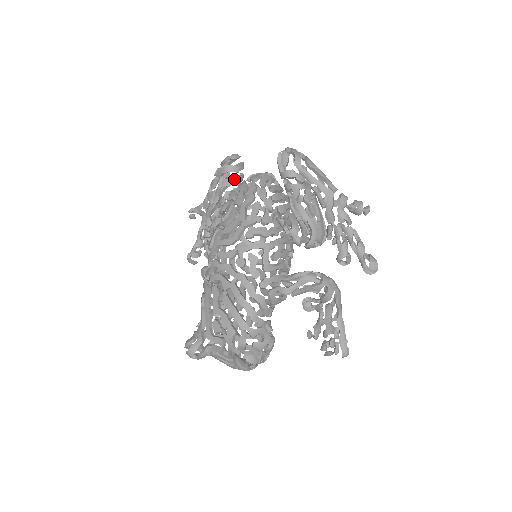
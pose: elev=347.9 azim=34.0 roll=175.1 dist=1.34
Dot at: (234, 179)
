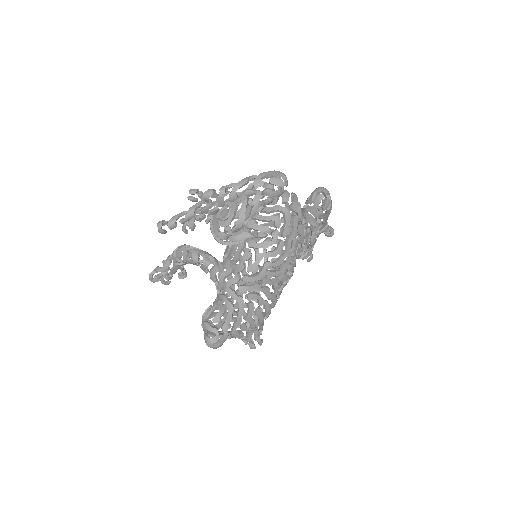
Dot at: (274, 199)
